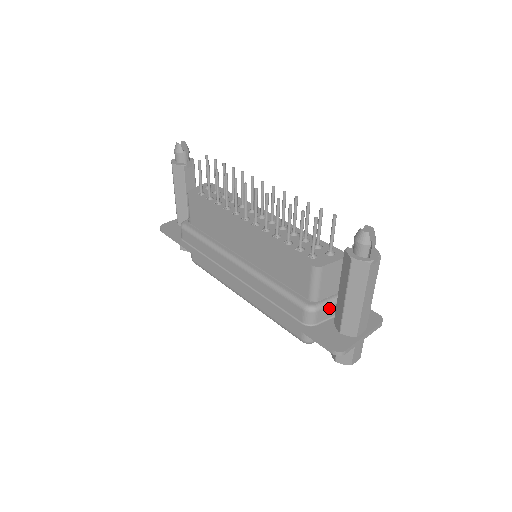
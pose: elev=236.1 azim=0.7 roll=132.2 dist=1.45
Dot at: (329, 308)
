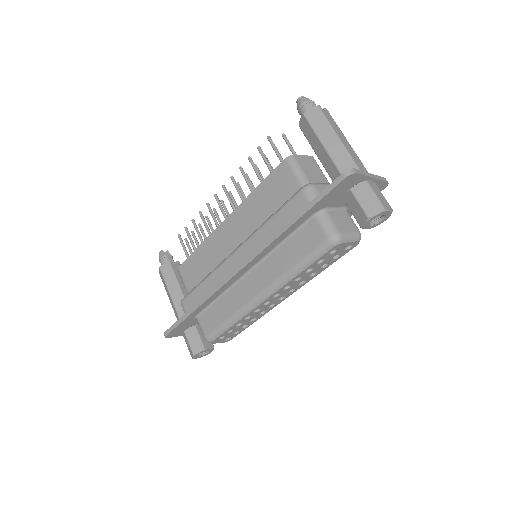
Dot at: occluded
